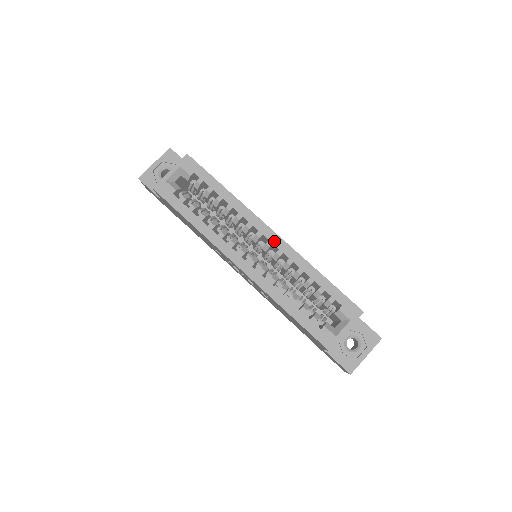
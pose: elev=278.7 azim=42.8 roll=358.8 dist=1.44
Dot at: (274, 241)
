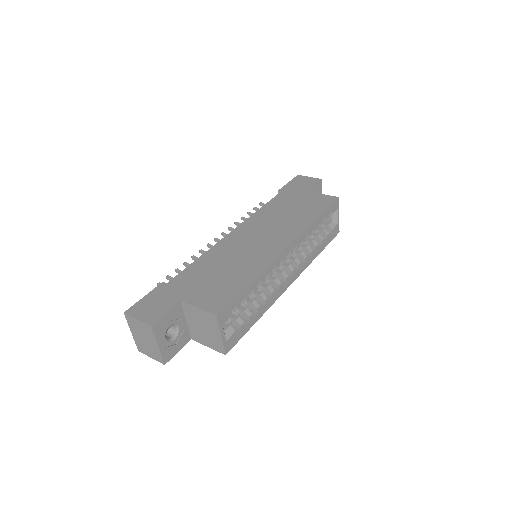
Dot at: (293, 248)
